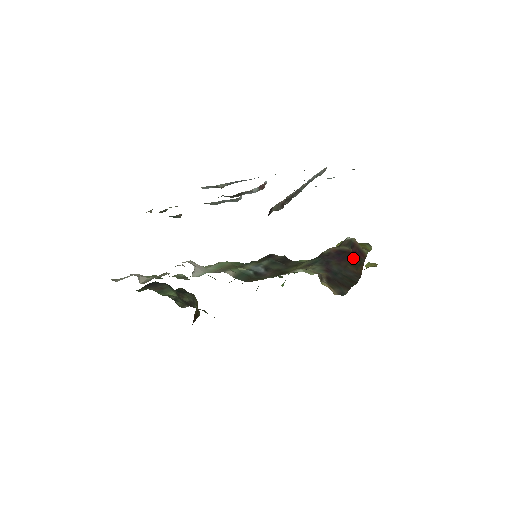
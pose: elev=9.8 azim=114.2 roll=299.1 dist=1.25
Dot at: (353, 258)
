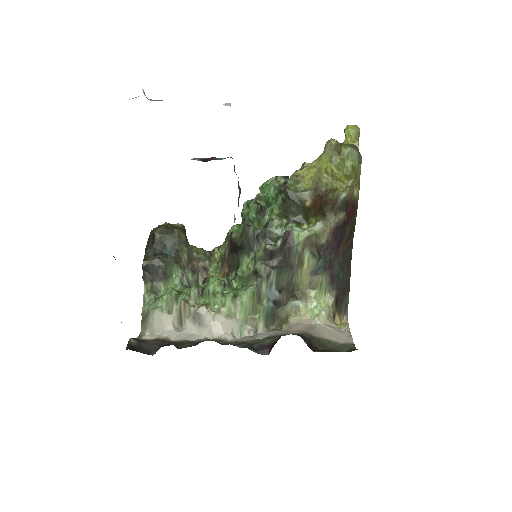
Dot at: (348, 228)
